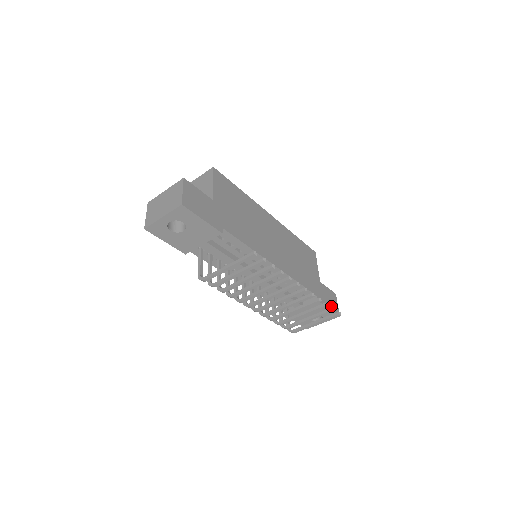
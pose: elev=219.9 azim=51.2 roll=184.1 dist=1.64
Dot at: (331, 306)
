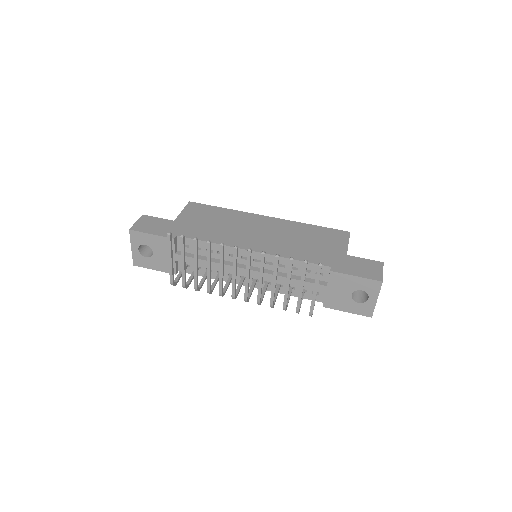
Dot at: (363, 274)
